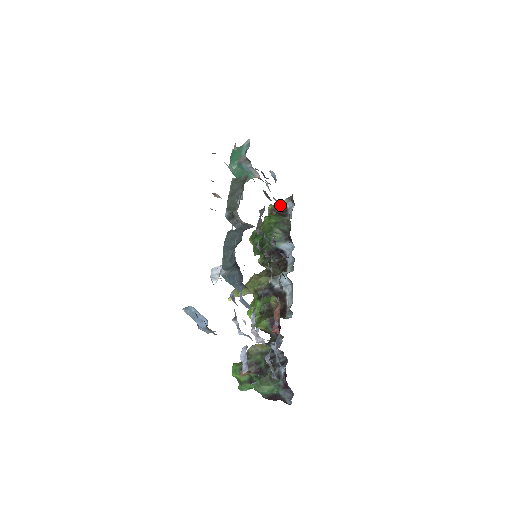
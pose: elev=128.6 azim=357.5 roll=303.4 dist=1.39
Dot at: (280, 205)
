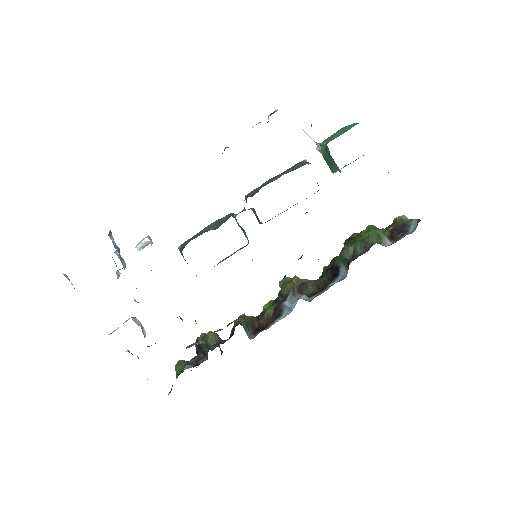
Dot at: (407, 223)
